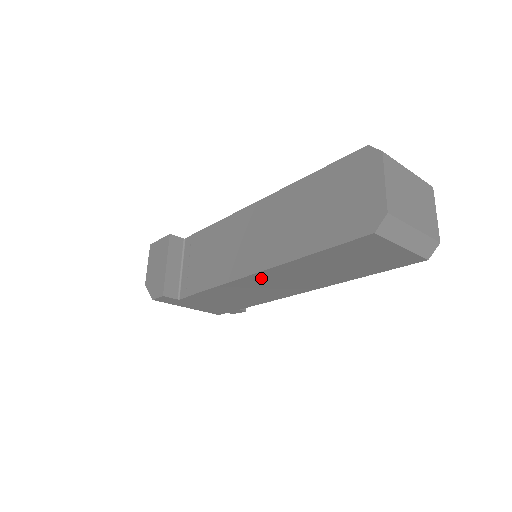
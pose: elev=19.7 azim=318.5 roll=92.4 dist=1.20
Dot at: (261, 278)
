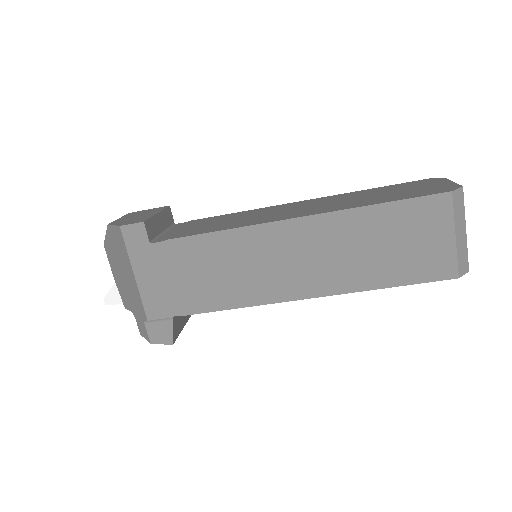
Dot at: (288, 234)
